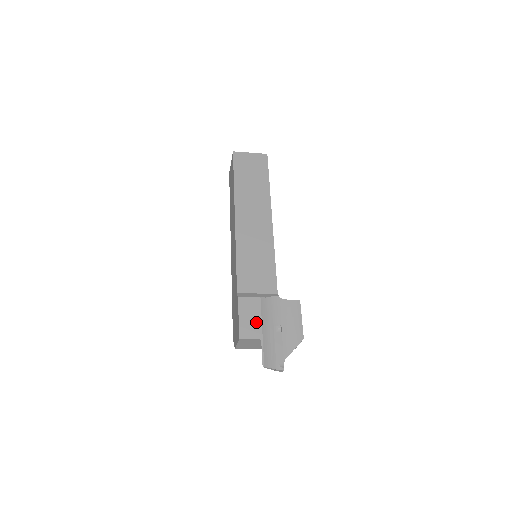
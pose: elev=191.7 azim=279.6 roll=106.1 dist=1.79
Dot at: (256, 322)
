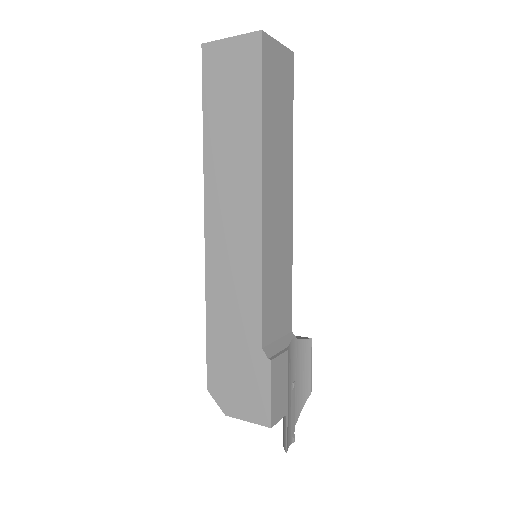
Dot at: (284, 392)
